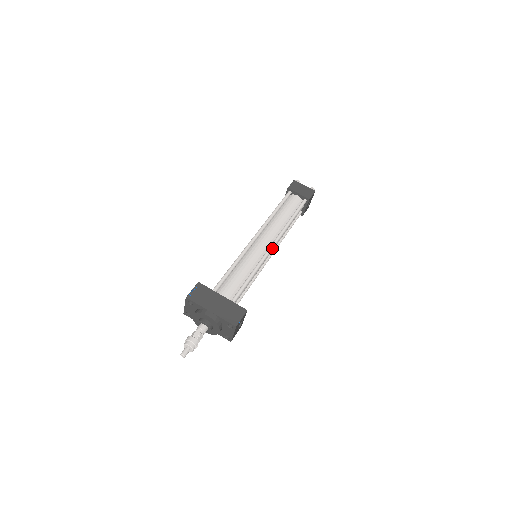
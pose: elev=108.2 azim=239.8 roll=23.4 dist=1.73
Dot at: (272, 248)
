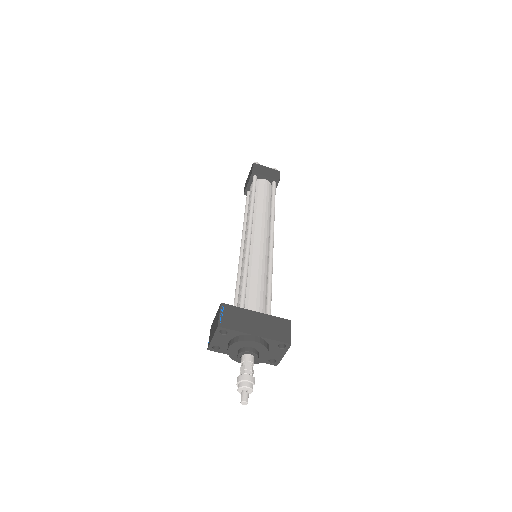
Dot at: (273, 242)
